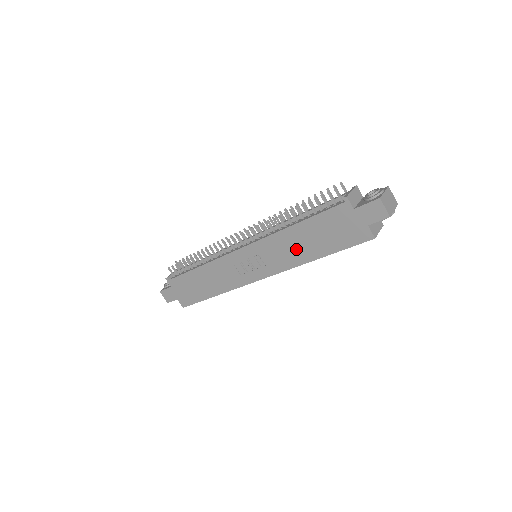
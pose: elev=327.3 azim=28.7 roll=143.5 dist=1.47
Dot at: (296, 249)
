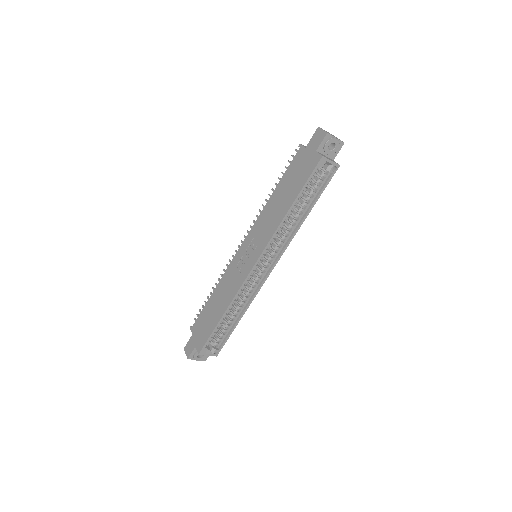
Dot at: (276, 212)
